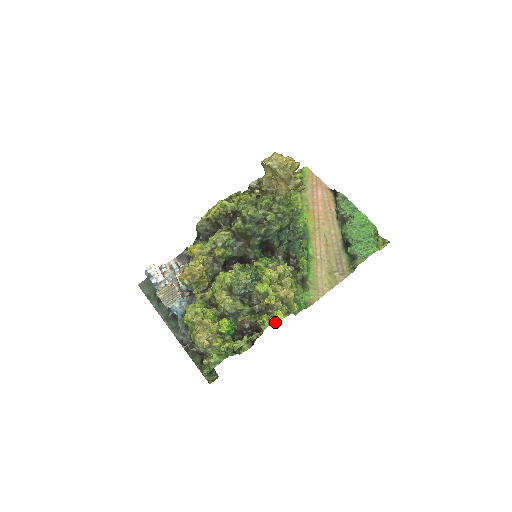
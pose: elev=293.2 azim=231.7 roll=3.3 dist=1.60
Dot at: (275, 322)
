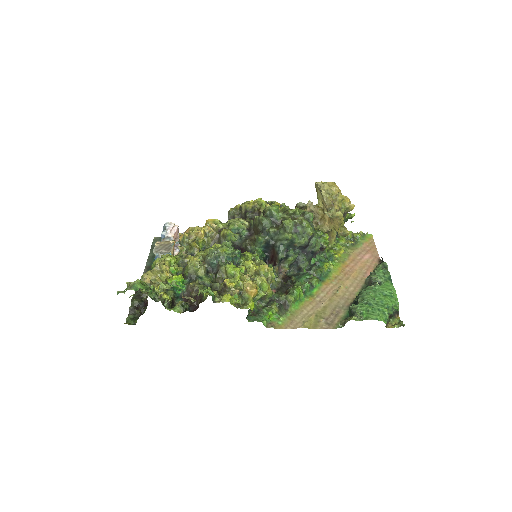
Dot at: (218, 301)
